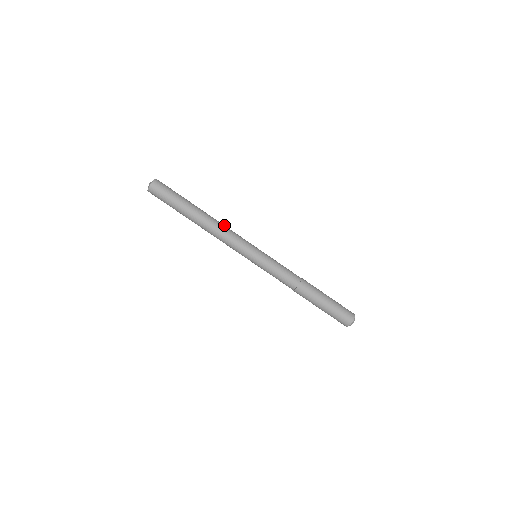
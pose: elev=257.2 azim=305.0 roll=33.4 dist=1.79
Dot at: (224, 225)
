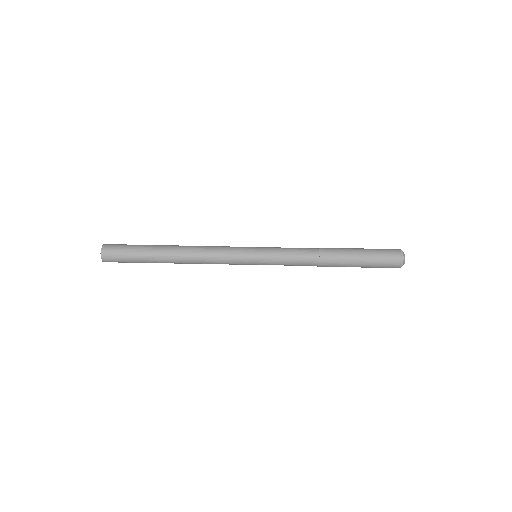
Dot at: (202, 246)
